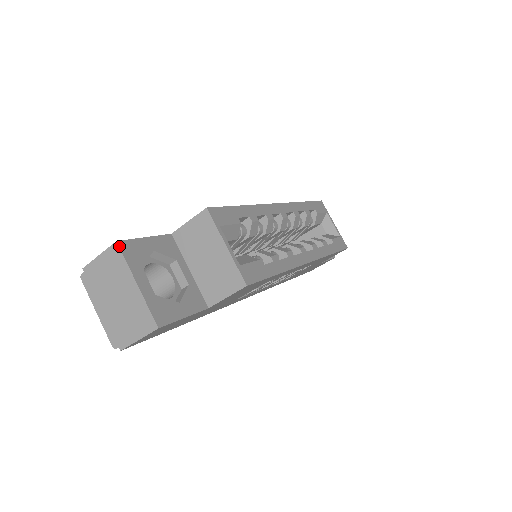
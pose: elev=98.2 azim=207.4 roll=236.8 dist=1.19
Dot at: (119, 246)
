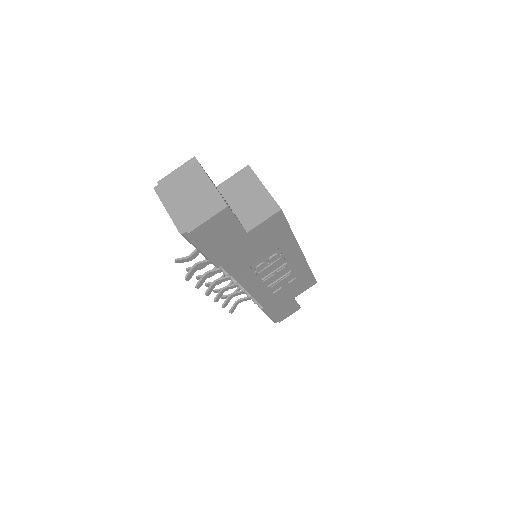
Dot at: (196, 159)
